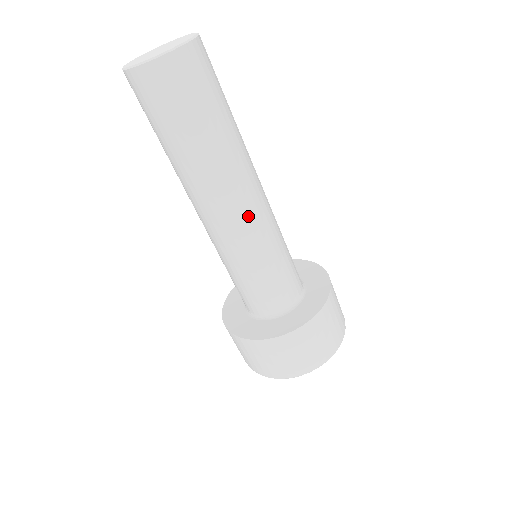
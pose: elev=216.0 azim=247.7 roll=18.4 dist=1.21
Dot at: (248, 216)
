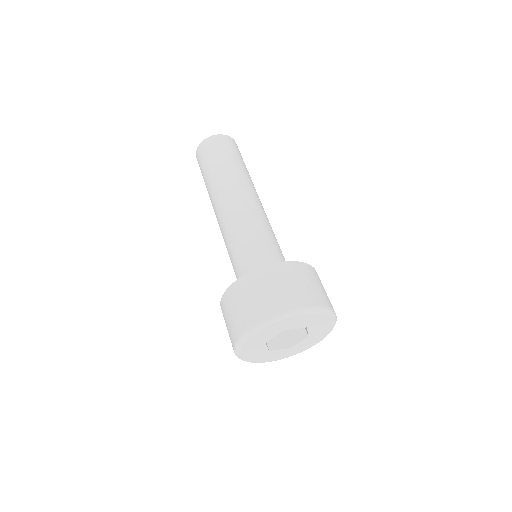
Dot at: (229, 212)
